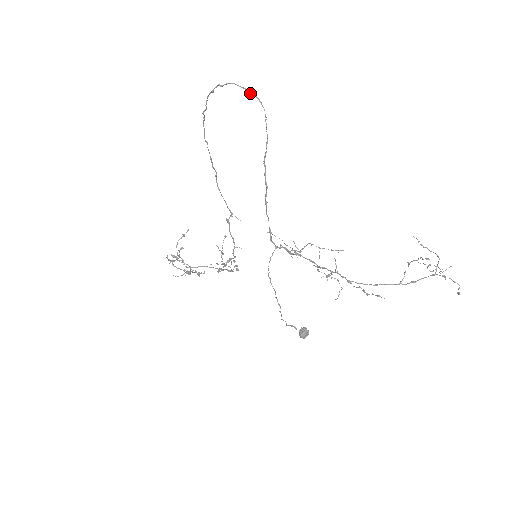
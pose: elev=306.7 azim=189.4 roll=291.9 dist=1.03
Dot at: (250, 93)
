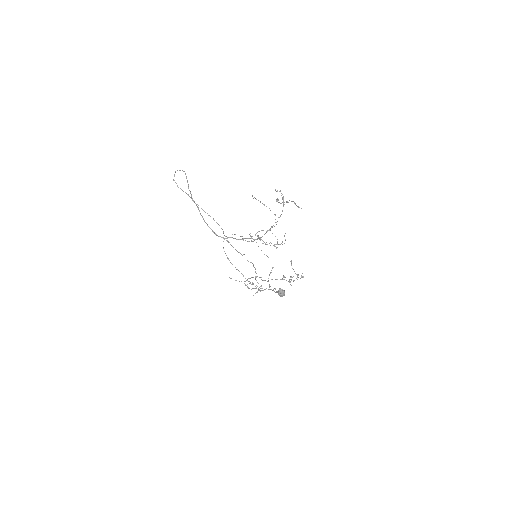
Dot at: (180, 170)
